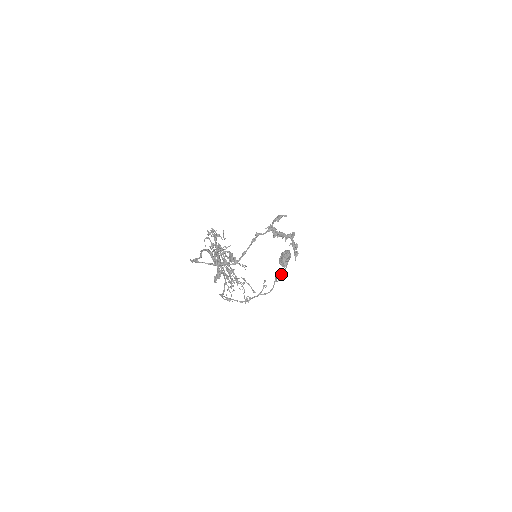
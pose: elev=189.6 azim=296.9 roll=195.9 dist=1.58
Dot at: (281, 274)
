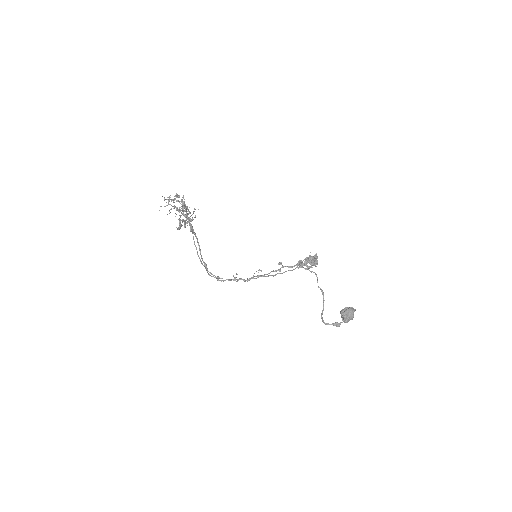
Dot at: (337, 322)
